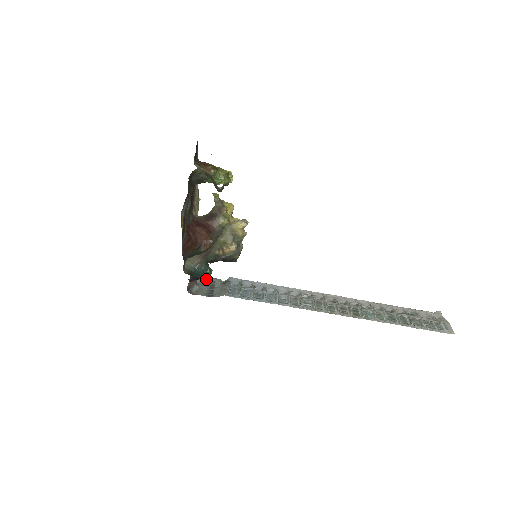
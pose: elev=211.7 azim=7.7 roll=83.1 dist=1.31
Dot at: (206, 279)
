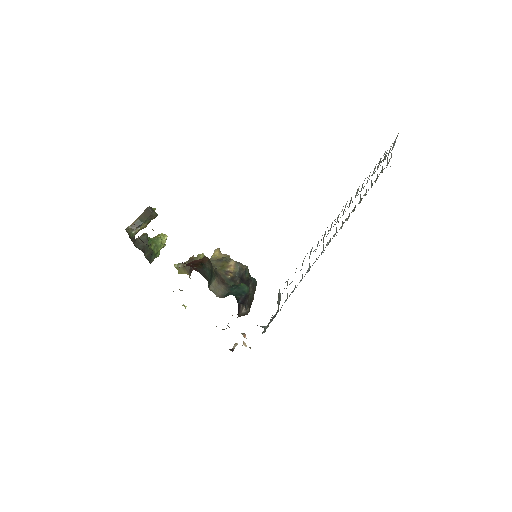
Dot at: occluded
